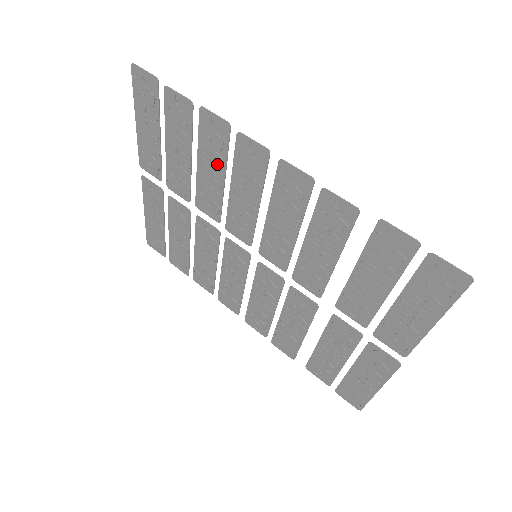
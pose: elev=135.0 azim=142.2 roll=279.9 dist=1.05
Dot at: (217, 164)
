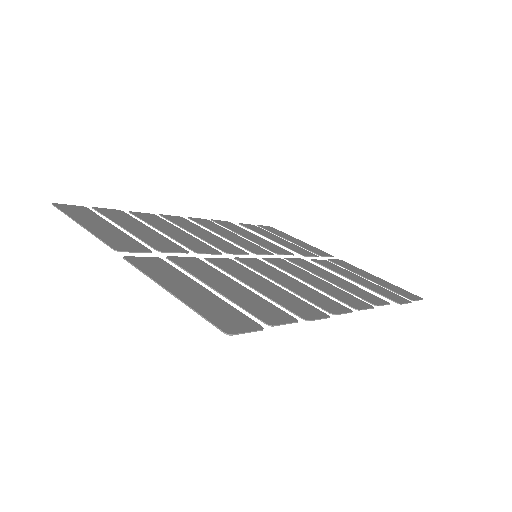
Dot at: (278, 292)
